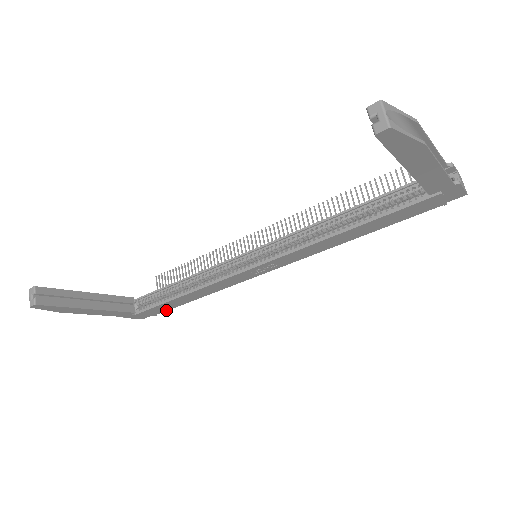
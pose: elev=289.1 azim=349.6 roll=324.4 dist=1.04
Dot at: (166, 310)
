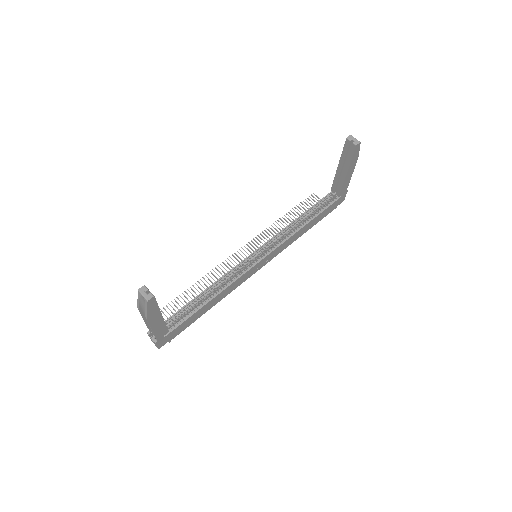
Dot at: occluded
